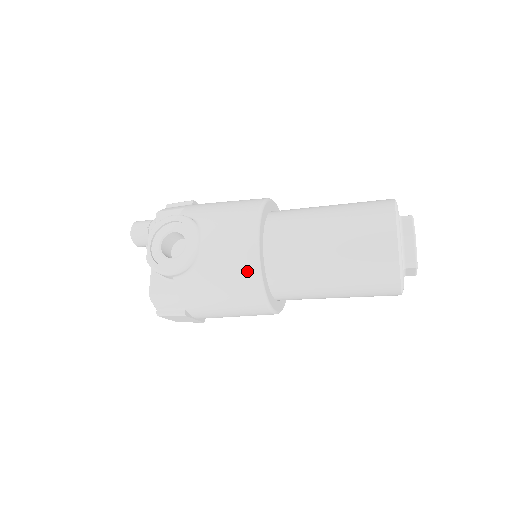
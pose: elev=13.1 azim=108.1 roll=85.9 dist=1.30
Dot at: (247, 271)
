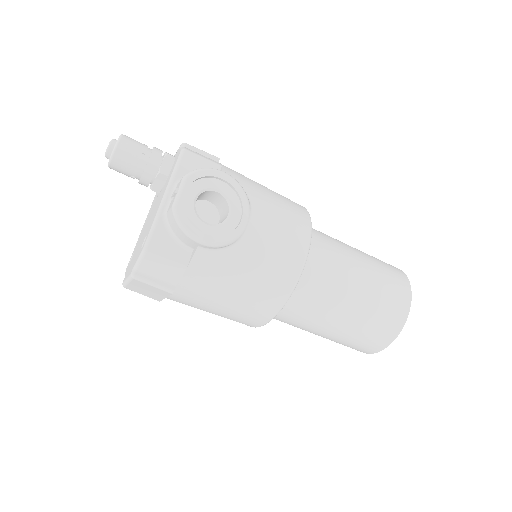
Dot at: (284, 280)
